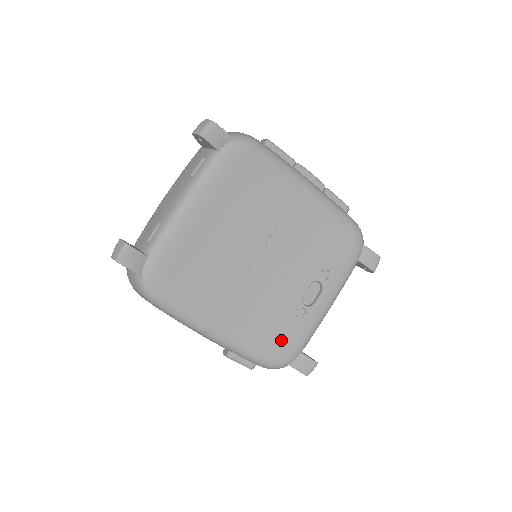
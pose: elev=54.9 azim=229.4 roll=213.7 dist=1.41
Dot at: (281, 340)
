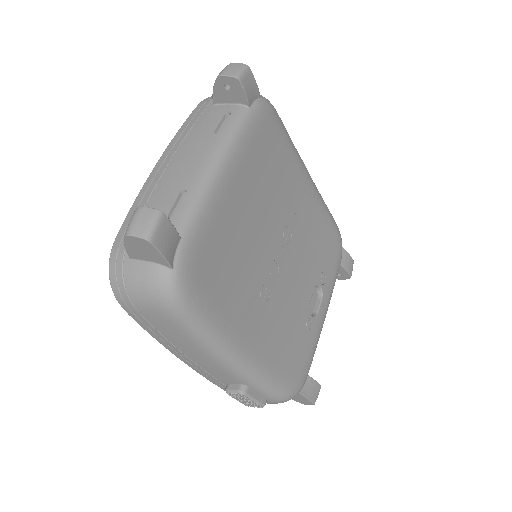
Dot at: (295, 361)
